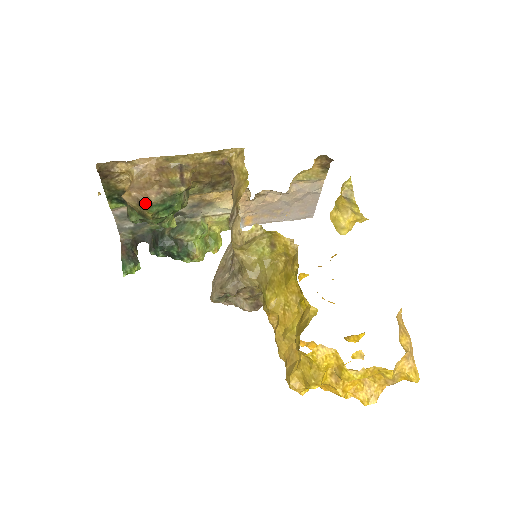
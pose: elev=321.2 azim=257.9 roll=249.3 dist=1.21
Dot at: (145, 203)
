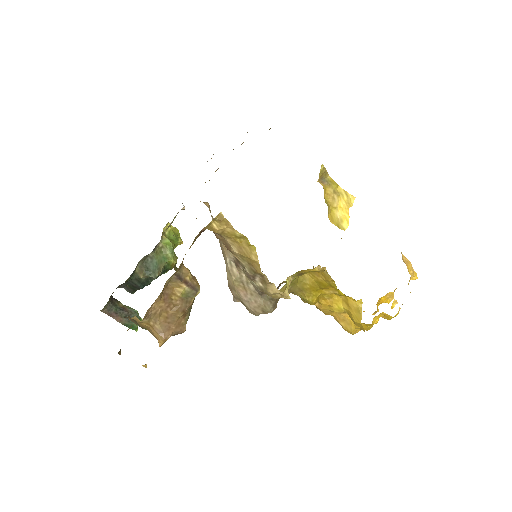
Dot at: (182, 332)
